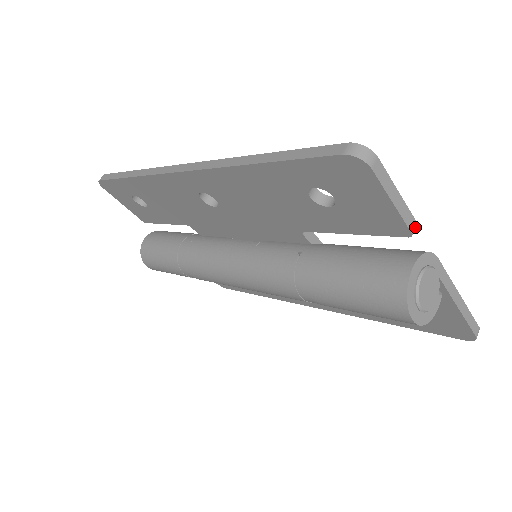
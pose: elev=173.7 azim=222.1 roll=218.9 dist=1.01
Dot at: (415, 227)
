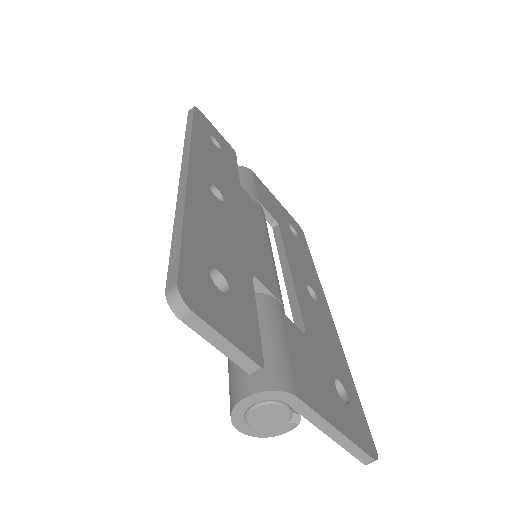
Dot at: (257, 370)
